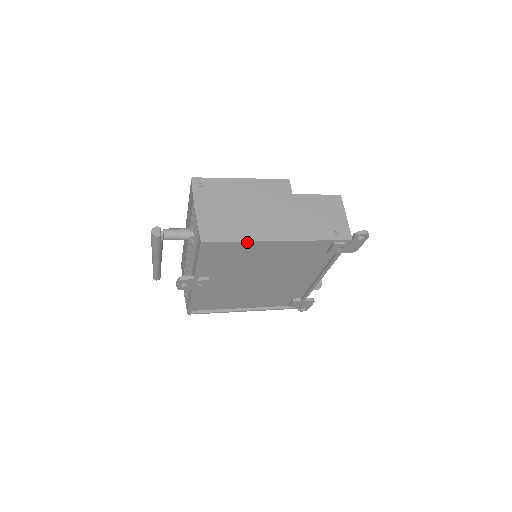
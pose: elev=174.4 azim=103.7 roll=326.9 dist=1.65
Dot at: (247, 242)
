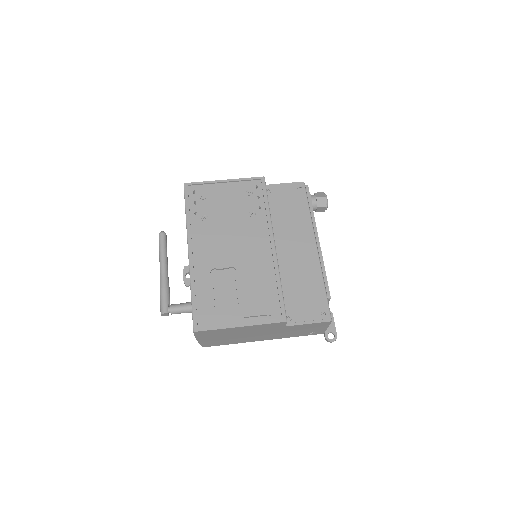
Dot at: (238, 342)
